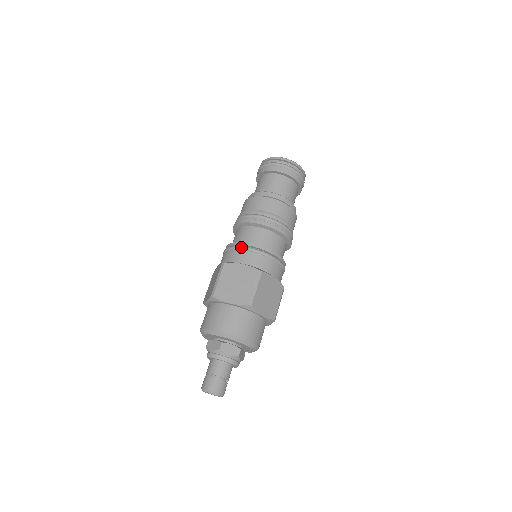
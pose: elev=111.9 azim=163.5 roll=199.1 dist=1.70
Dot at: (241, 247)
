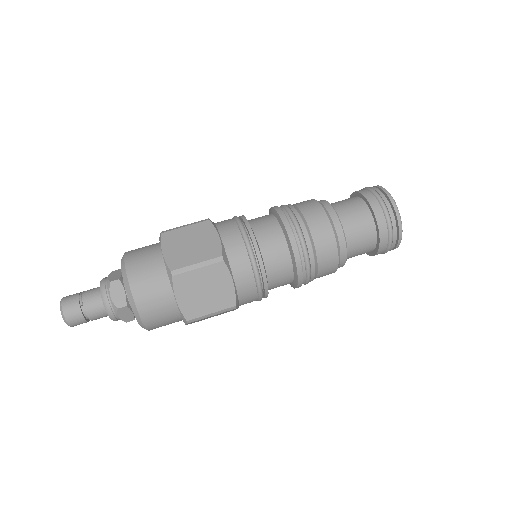
Dot at: (255, 266)
